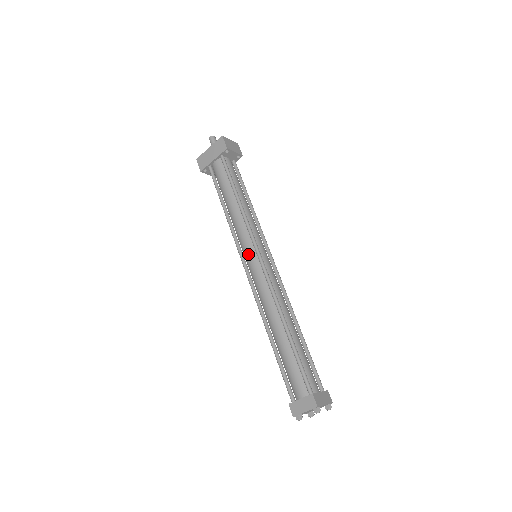
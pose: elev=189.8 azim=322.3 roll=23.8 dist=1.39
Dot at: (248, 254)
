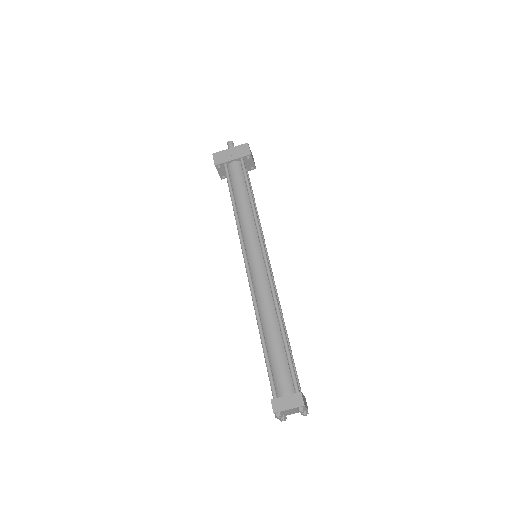
Dot at: (252, 250)
